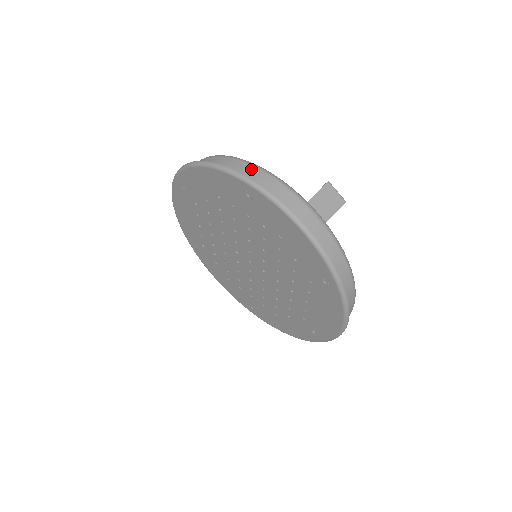
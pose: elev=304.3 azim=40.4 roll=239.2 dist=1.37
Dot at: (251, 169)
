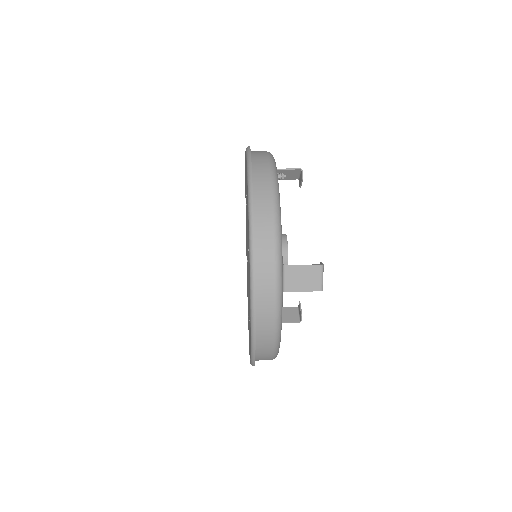
Dot at: (268, 204)
